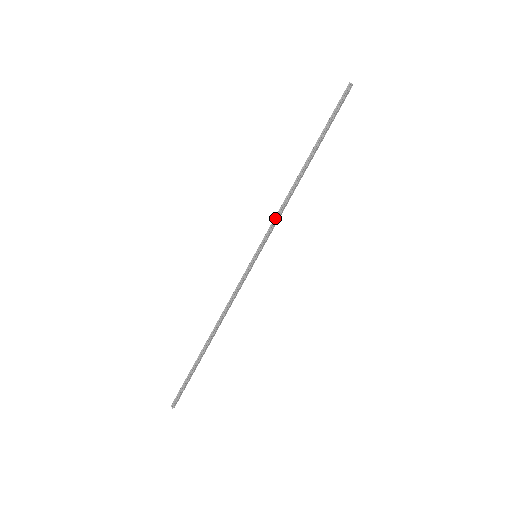
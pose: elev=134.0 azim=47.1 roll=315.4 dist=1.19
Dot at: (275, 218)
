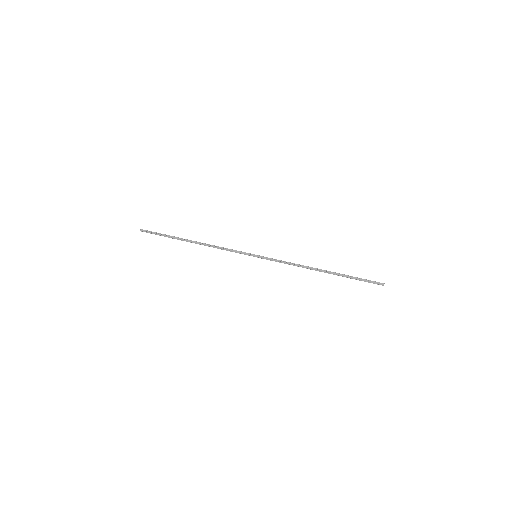
Dot at: (284, 262)
